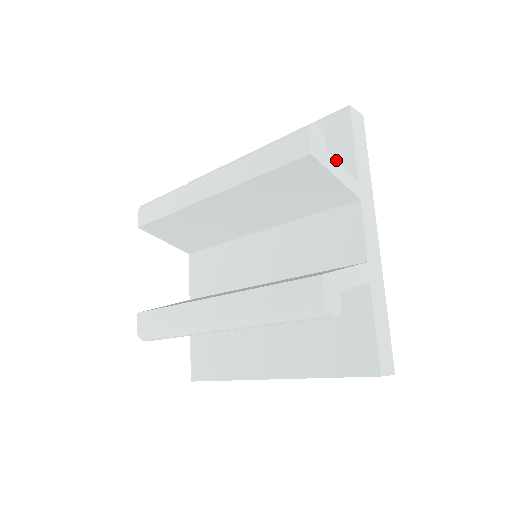
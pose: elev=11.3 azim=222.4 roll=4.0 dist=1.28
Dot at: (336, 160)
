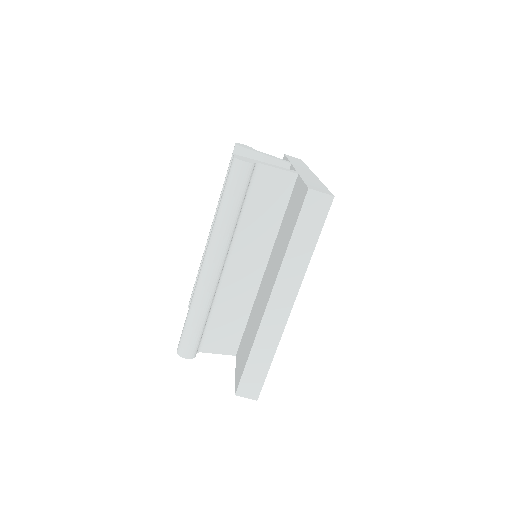
Dot at: occluded
